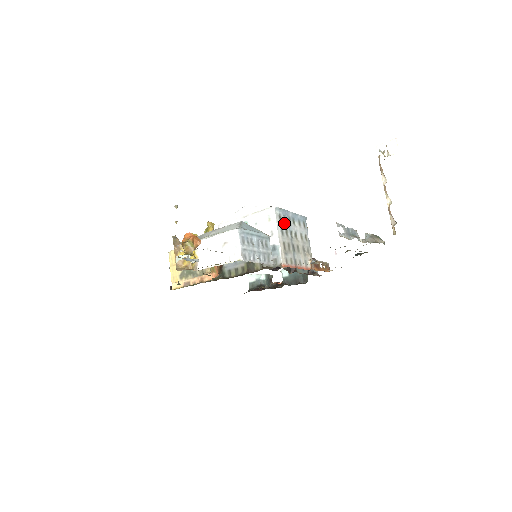
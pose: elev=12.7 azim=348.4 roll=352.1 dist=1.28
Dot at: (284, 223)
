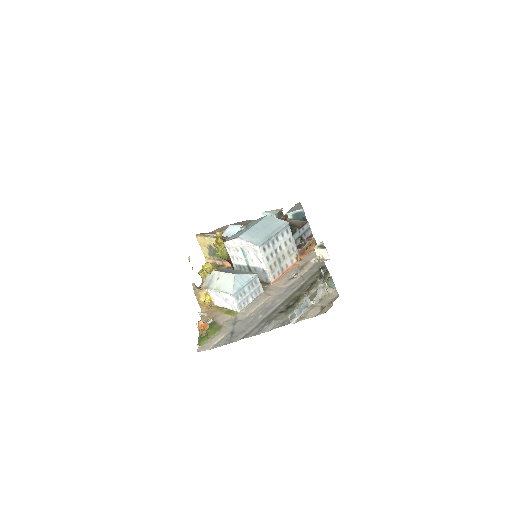
Dot at: (268, 250)
